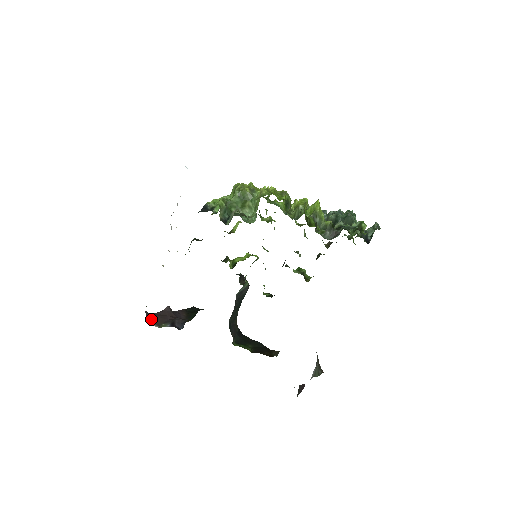
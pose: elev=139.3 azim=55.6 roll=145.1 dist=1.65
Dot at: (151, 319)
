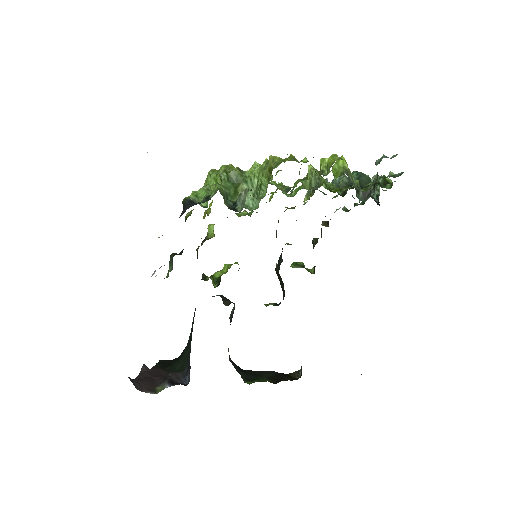
Dot at: (139, 386)
